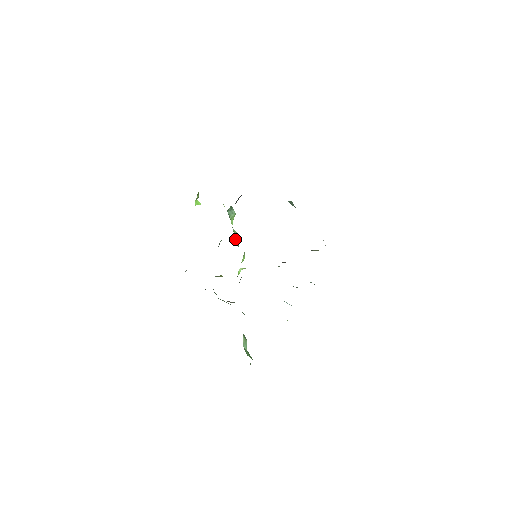
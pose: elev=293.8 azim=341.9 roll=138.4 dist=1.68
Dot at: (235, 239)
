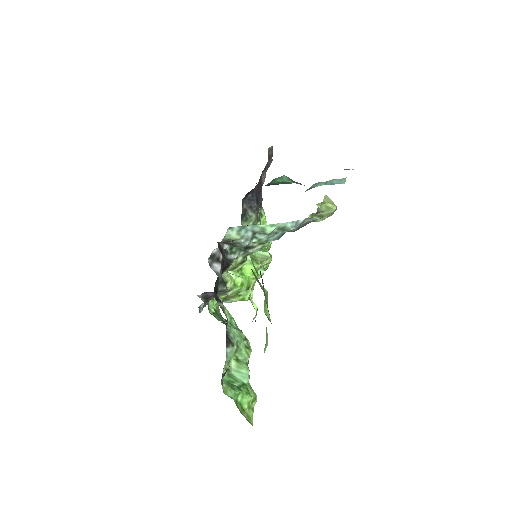
Dot at: (262, 258)
